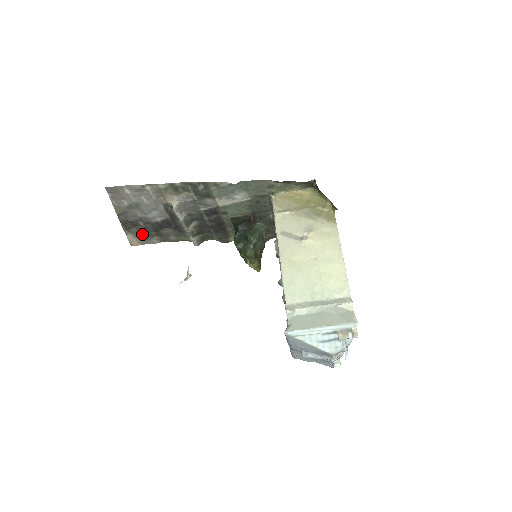
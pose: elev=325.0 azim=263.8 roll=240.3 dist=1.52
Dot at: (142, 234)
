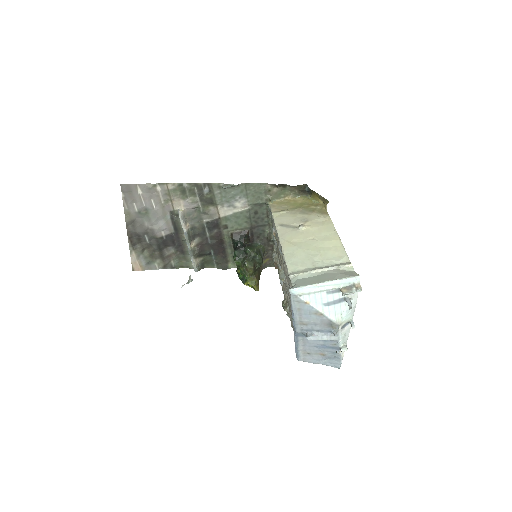
Dot at: (145, 254)
